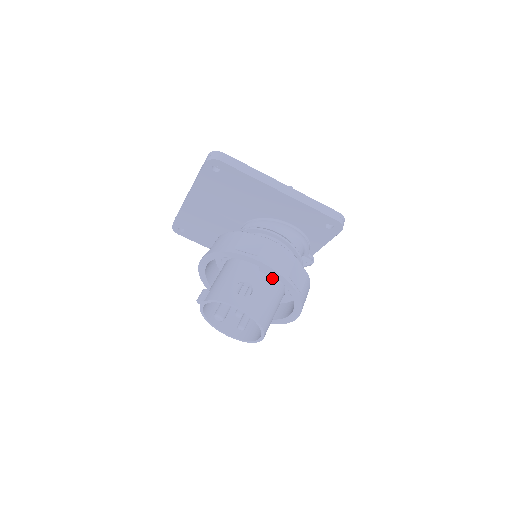
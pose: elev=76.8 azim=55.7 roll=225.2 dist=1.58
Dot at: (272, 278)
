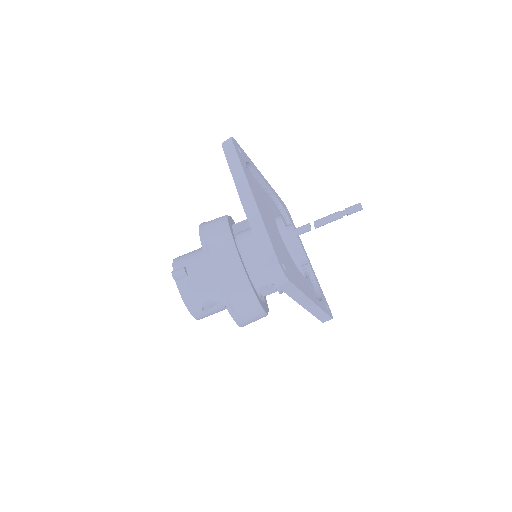
Dot at: occluded
